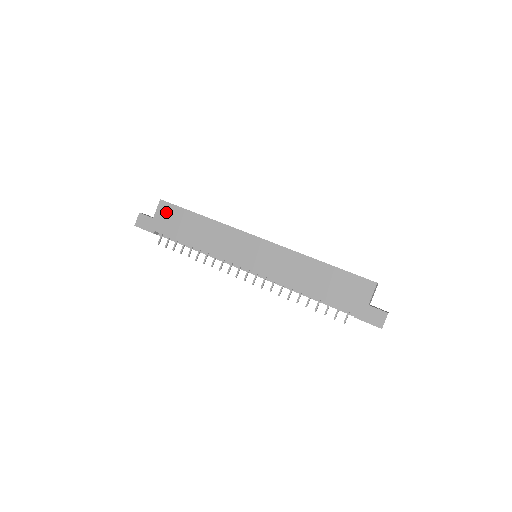
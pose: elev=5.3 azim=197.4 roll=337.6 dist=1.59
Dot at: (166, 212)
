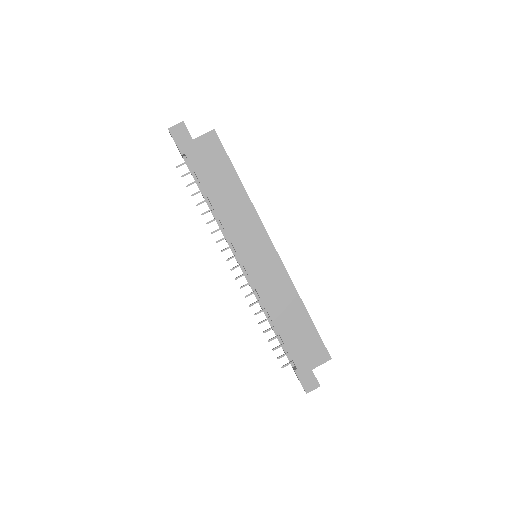
Dot at: (210, 146)
